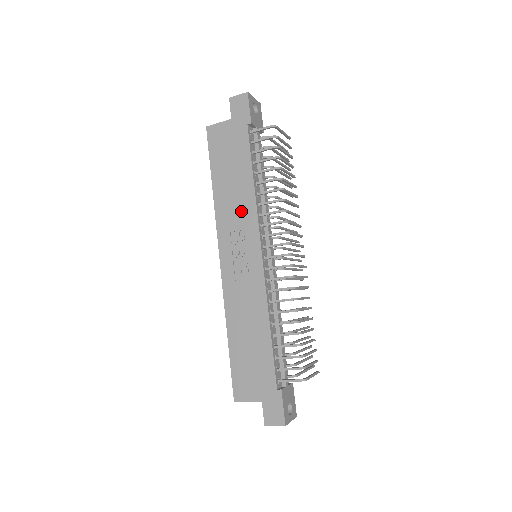
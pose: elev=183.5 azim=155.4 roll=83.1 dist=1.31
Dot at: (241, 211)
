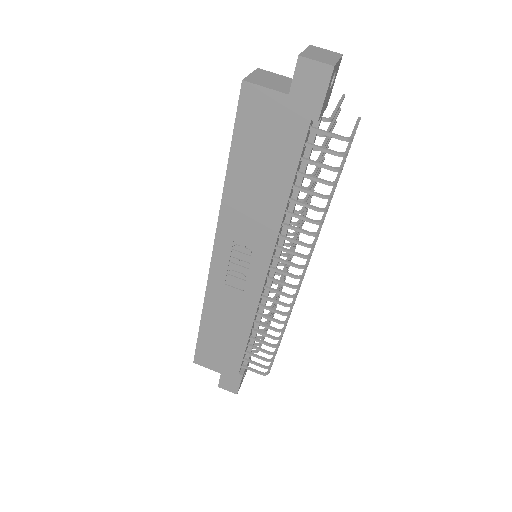
Dot at: (257, 224)
